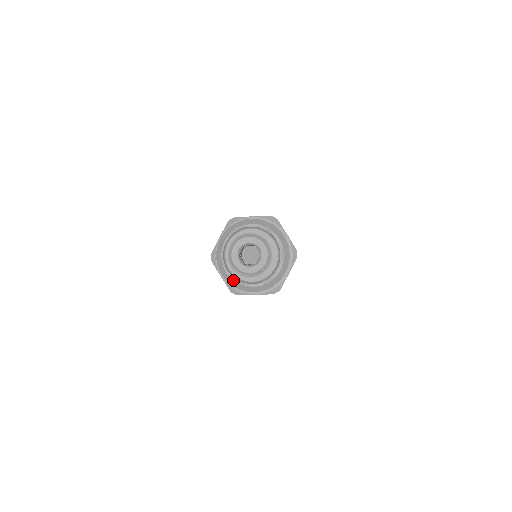
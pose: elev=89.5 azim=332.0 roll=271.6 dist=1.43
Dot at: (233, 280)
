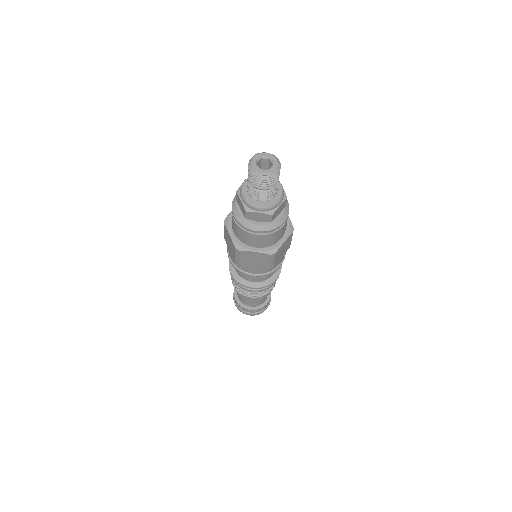
Dot at: (268, 214)
